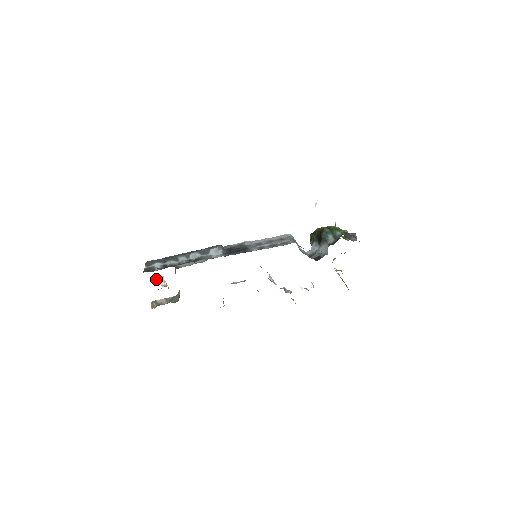
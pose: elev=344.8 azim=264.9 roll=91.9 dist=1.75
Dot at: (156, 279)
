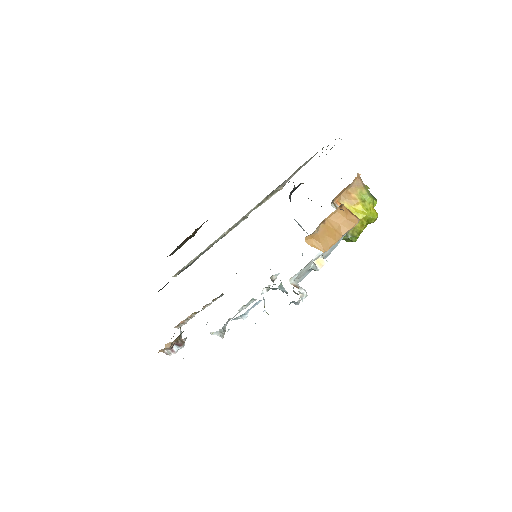
Dot at: occluded
